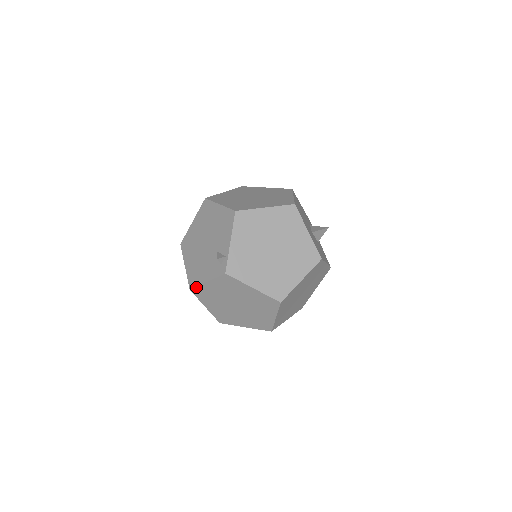
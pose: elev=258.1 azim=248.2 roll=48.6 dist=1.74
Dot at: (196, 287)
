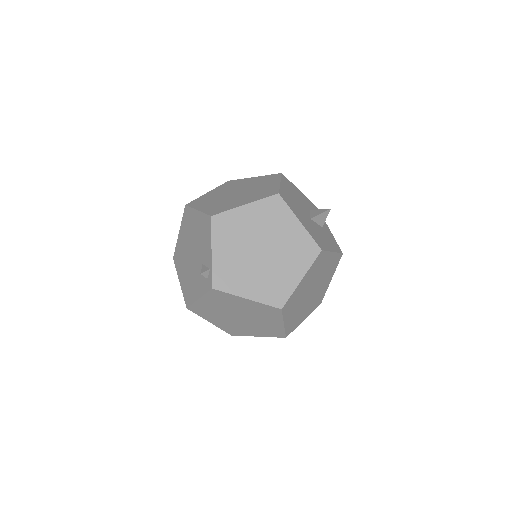
Dot at: (191, 305)
